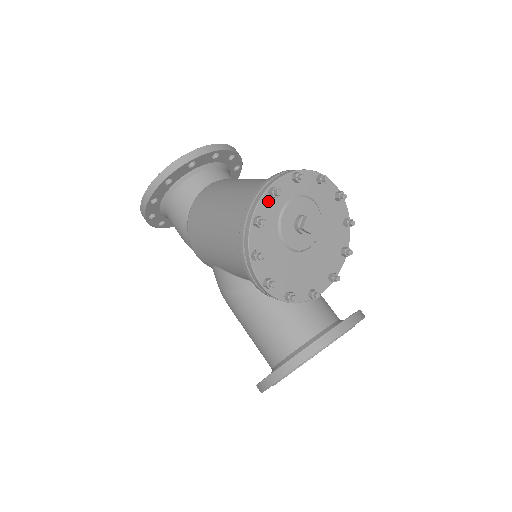
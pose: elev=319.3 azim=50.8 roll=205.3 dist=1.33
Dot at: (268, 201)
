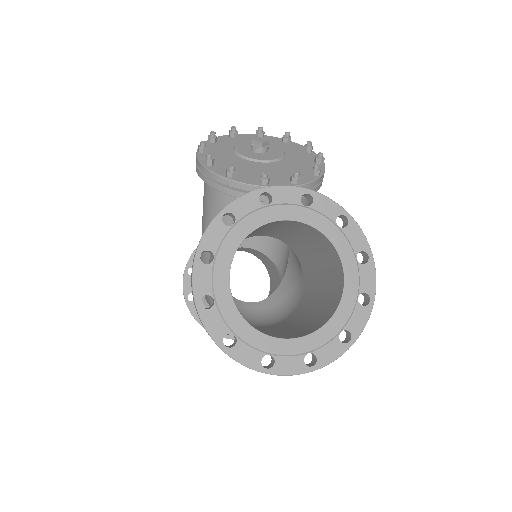
Dot at: (228, 138)
